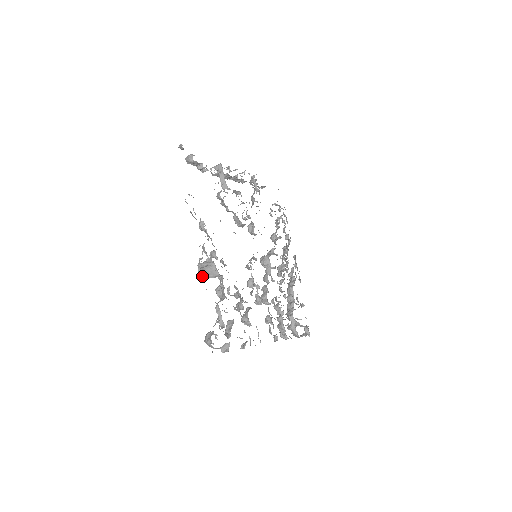
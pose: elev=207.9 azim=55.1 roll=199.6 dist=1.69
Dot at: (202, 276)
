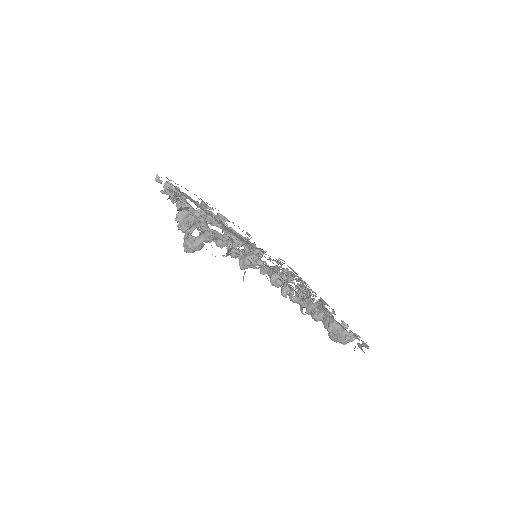
Dot at: (182, 228)
